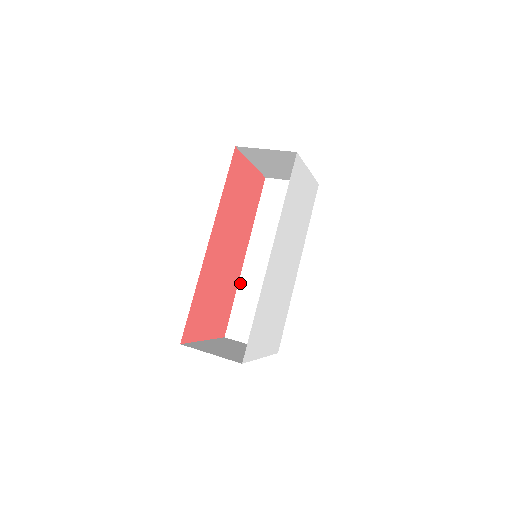
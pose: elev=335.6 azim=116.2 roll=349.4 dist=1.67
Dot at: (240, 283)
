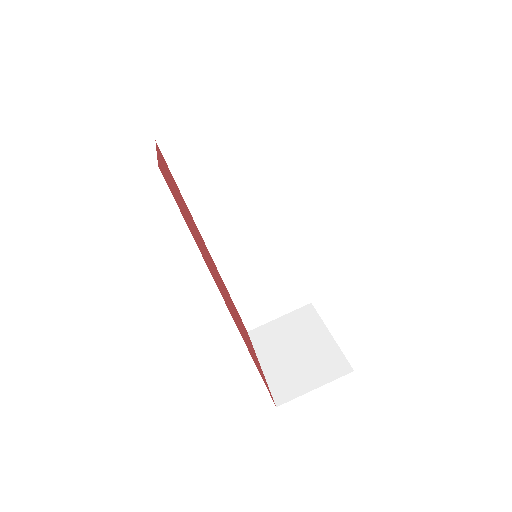
Dot at: (224, 277)
